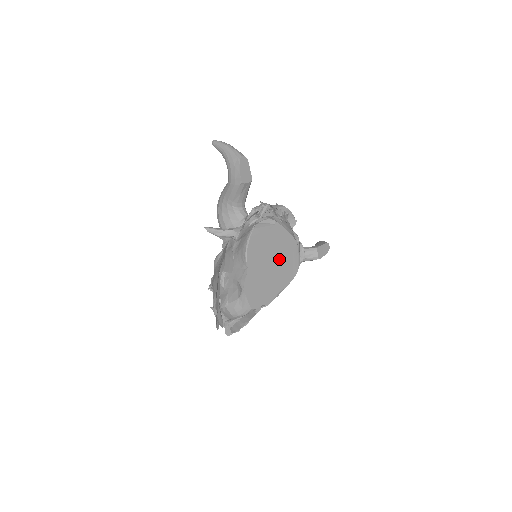
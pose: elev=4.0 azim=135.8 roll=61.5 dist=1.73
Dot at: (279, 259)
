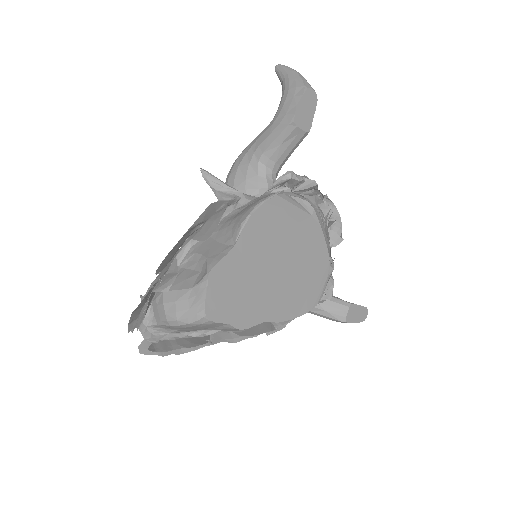
Dot at: (292, 270)
